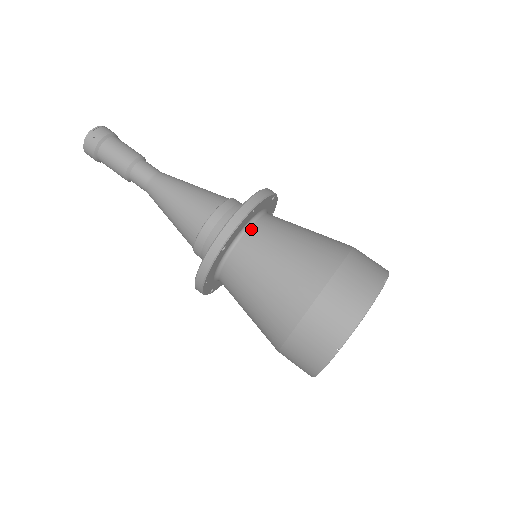
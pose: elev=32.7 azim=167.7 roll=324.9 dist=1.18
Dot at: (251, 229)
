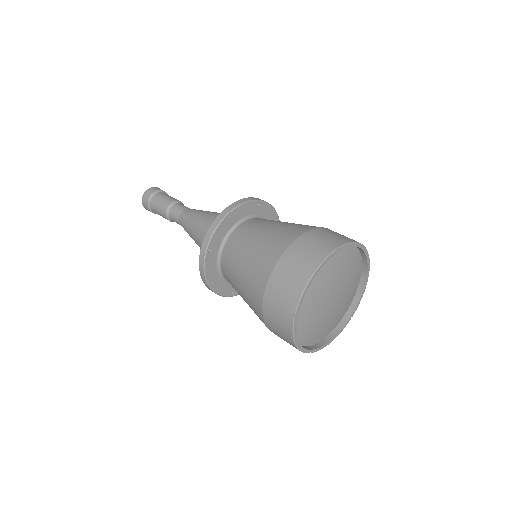
Dot at: (234, 232)
